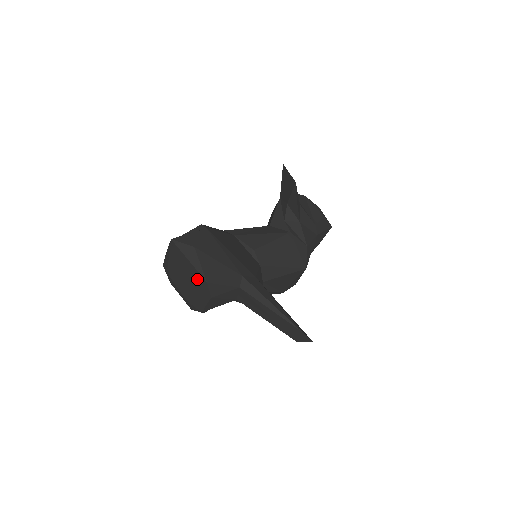
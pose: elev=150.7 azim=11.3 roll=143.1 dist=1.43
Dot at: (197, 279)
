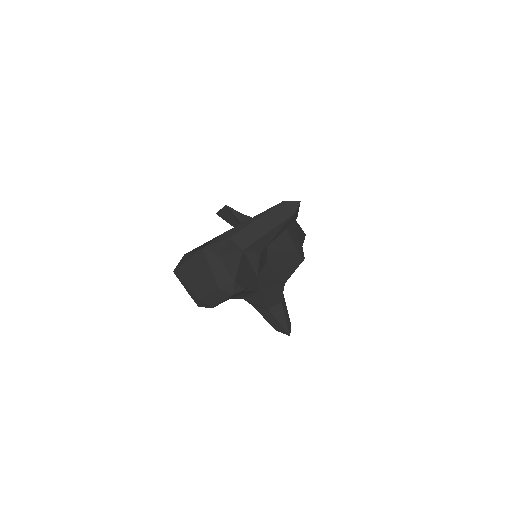
Dot at: (201, 260)
